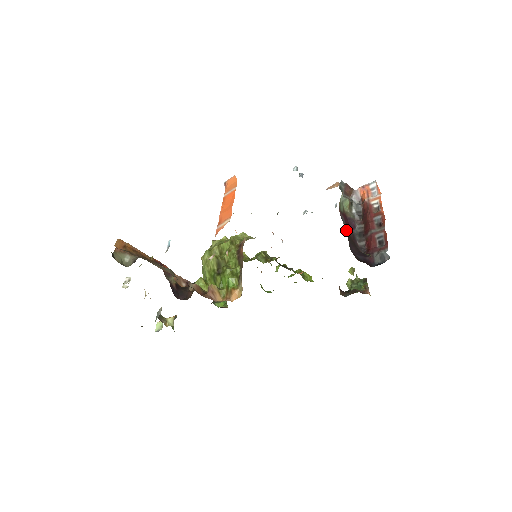
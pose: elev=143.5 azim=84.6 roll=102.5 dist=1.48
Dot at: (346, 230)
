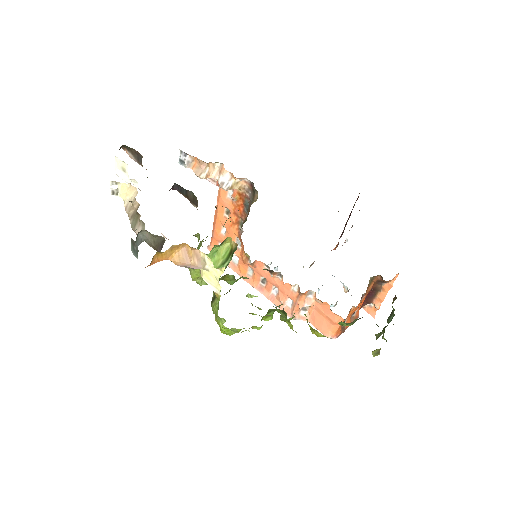
Dot at: occluded
